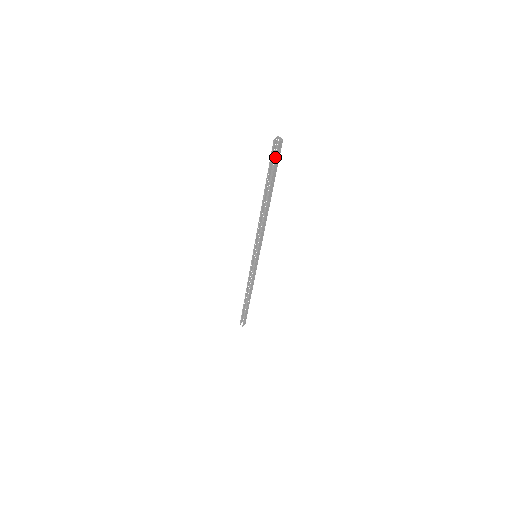
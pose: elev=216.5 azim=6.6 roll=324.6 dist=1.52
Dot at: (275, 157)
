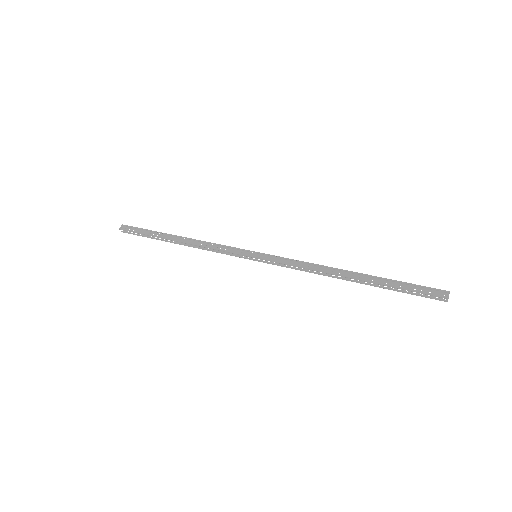
Dot at: (425, 297)
